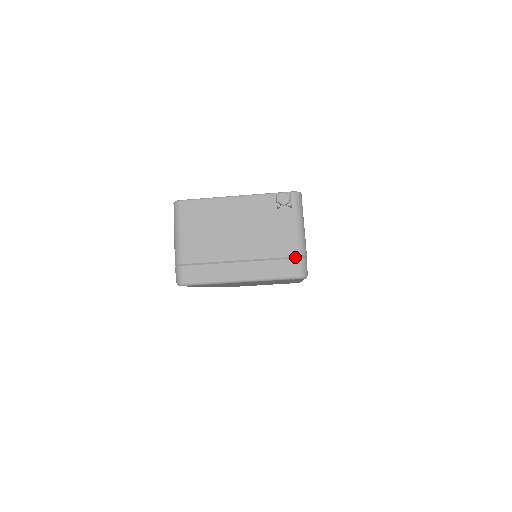
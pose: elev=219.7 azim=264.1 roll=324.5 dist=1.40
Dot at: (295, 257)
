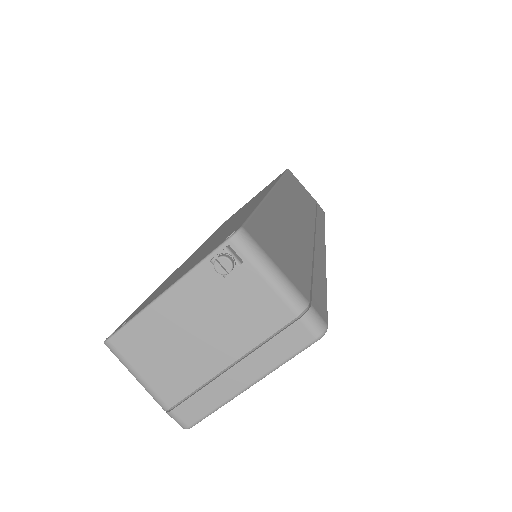
Dot at: (294, 319)
